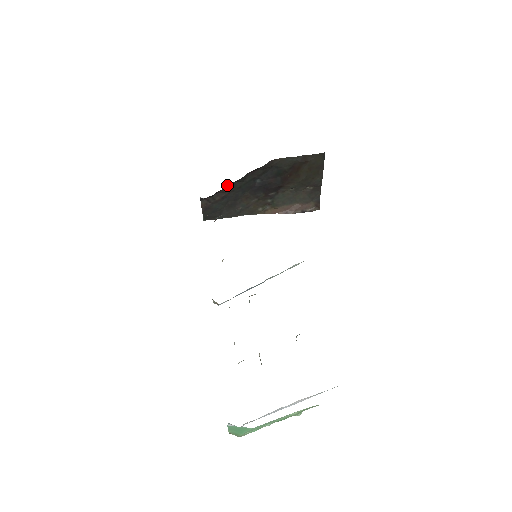
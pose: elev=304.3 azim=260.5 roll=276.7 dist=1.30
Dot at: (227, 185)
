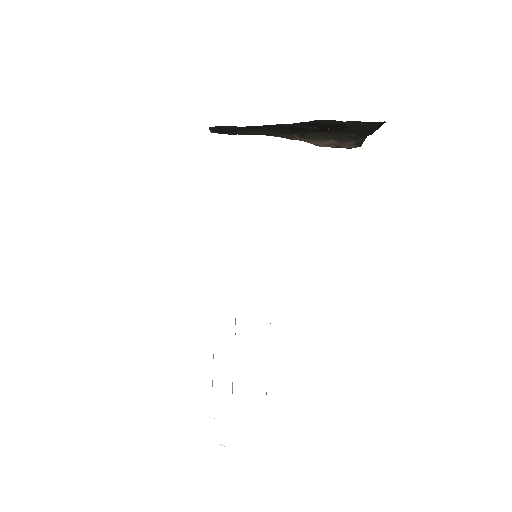
Dot at: occluded
